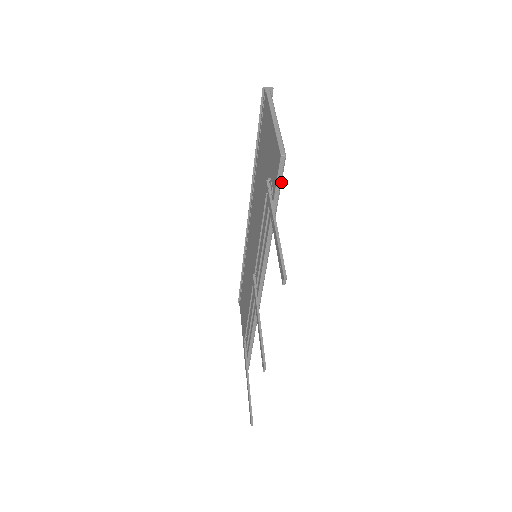
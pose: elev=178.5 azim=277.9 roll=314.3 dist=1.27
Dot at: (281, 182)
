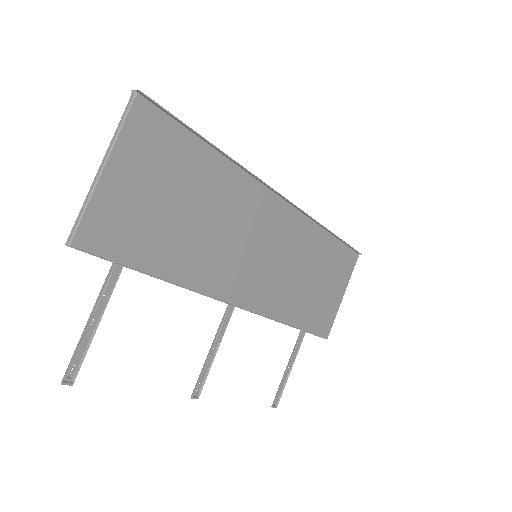
Dot at: (104, 258)
